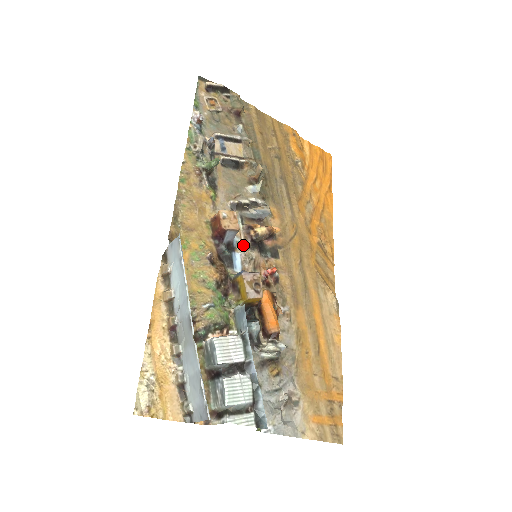
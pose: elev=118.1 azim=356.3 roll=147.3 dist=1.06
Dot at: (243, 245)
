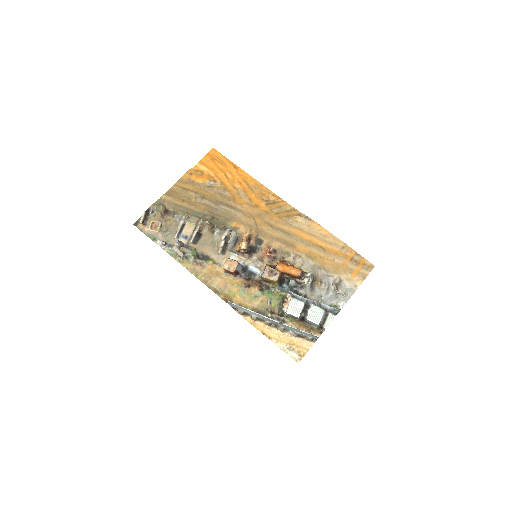
Dot at: (247, 260)
